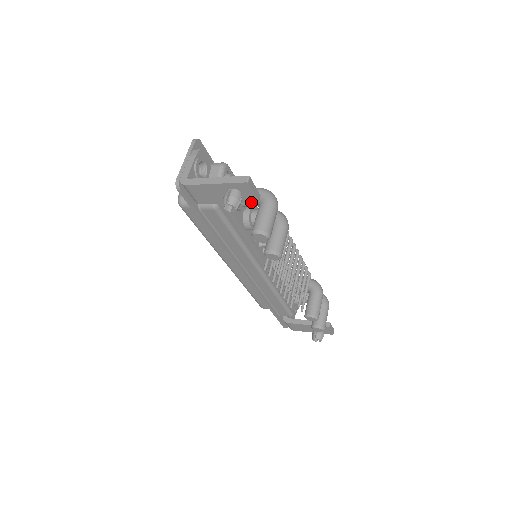
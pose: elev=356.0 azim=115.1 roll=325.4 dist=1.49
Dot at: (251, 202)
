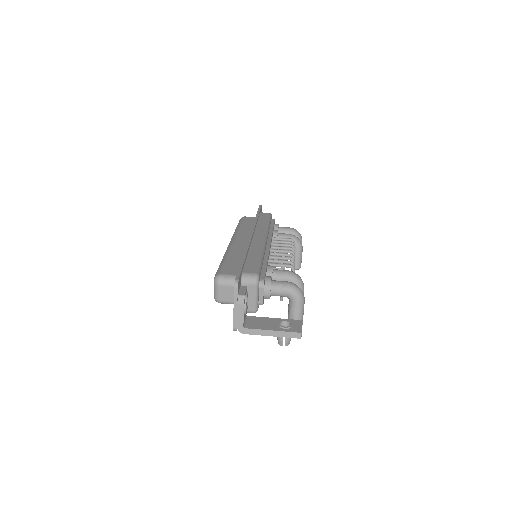
Dot at: occluded
